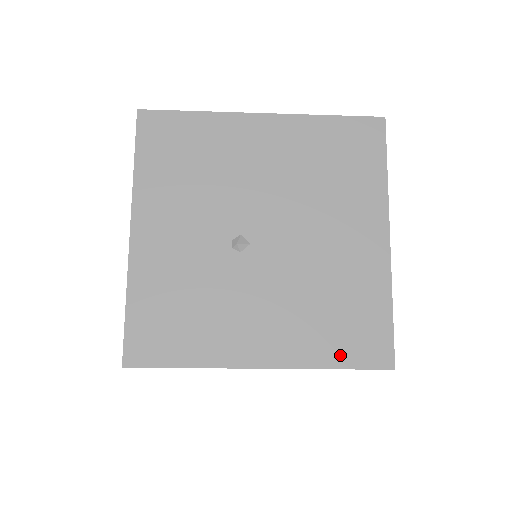
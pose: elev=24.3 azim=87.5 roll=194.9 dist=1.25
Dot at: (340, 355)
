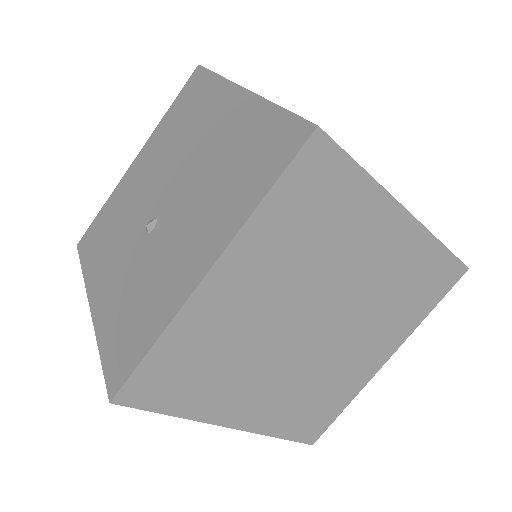
Dot at: (262, 182)
